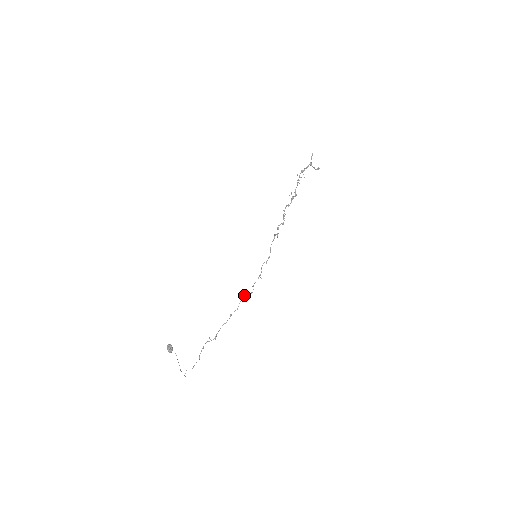
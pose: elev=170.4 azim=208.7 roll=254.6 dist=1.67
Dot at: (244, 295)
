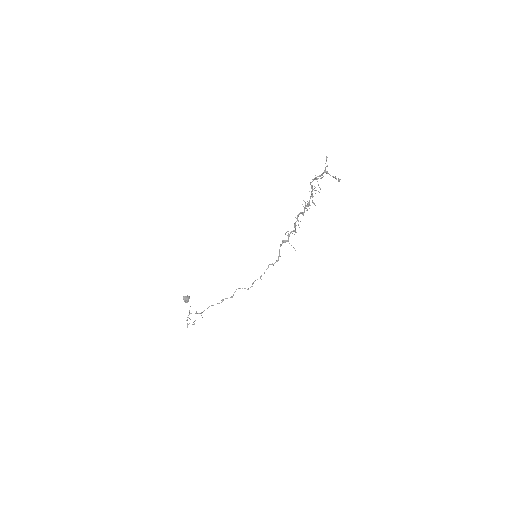
Dot at: (240, 288)
